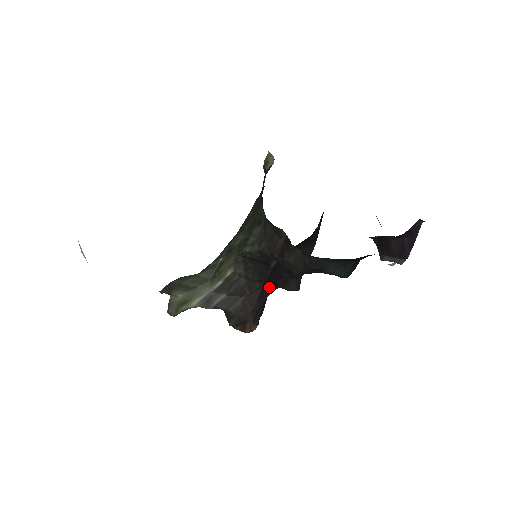
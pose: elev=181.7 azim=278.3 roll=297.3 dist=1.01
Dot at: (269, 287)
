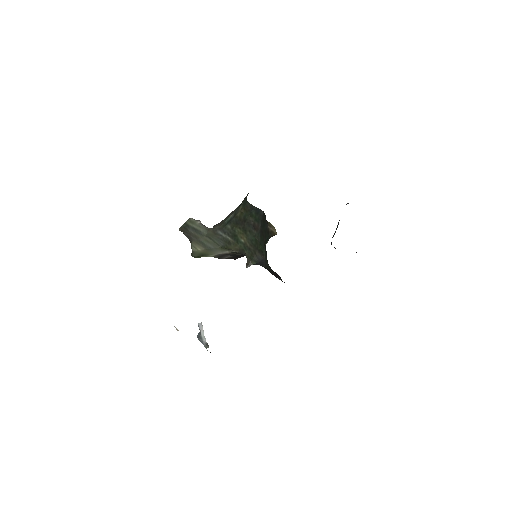
Dot at: occluded
